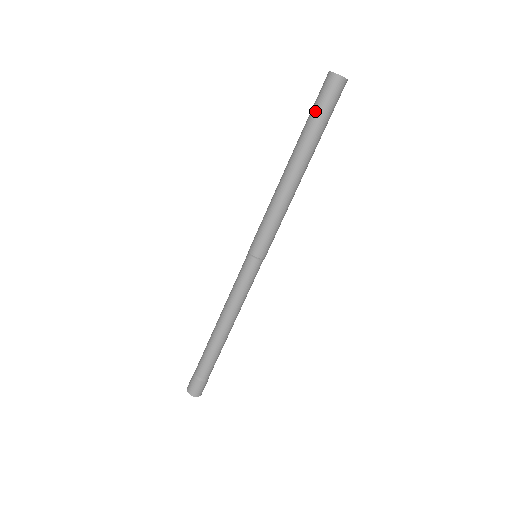
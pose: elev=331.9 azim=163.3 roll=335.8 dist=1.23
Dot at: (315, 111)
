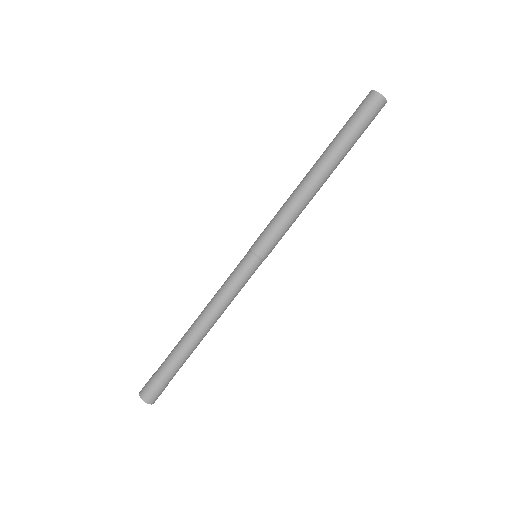
Dot at: (359, 128)
